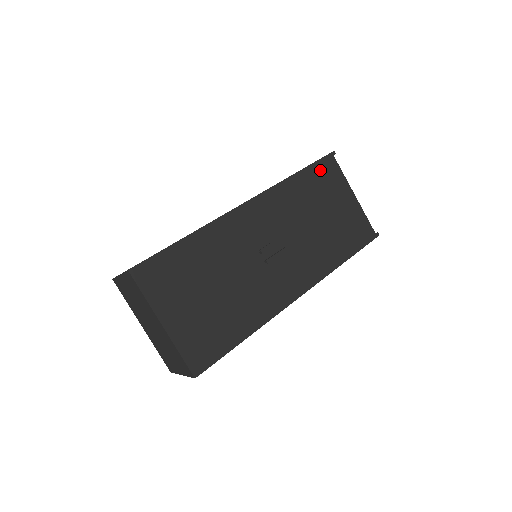
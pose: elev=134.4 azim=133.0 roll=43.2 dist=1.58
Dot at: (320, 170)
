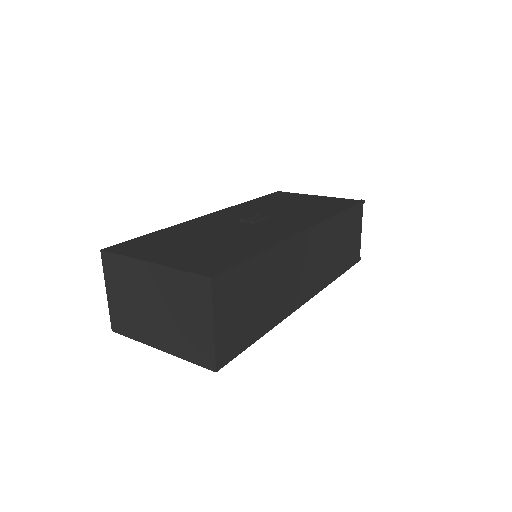
Dot at: (273, 196)
